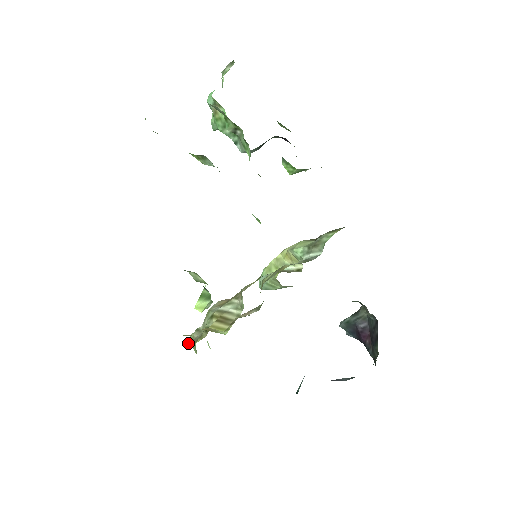
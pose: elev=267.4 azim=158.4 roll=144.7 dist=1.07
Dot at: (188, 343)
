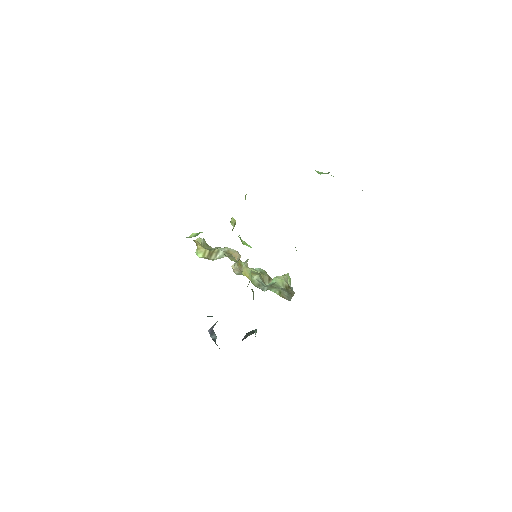
Dot at: (207, 245)
